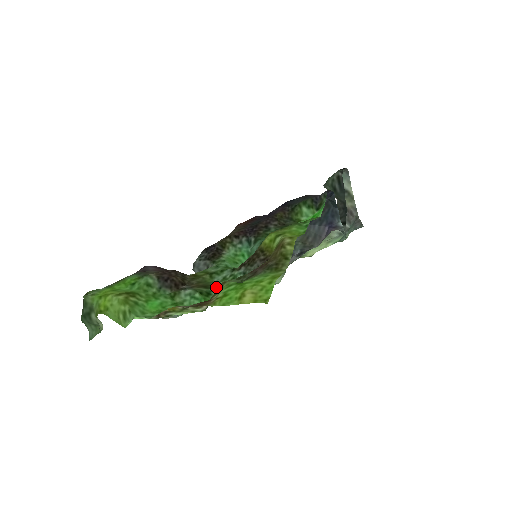
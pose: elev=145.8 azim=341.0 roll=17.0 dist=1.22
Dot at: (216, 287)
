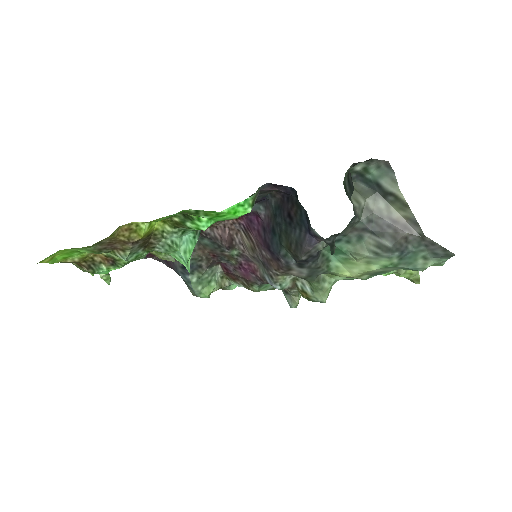
Dot at: occluded
